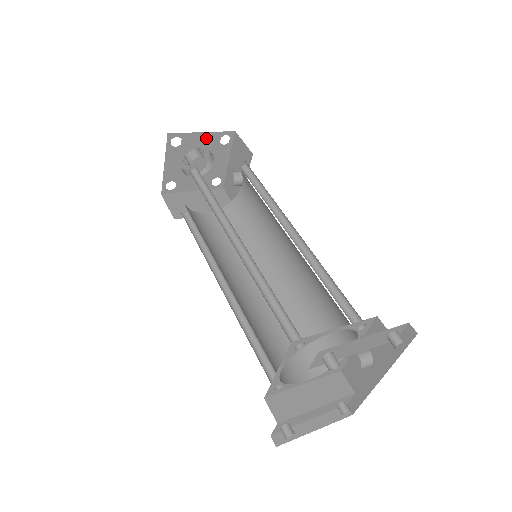
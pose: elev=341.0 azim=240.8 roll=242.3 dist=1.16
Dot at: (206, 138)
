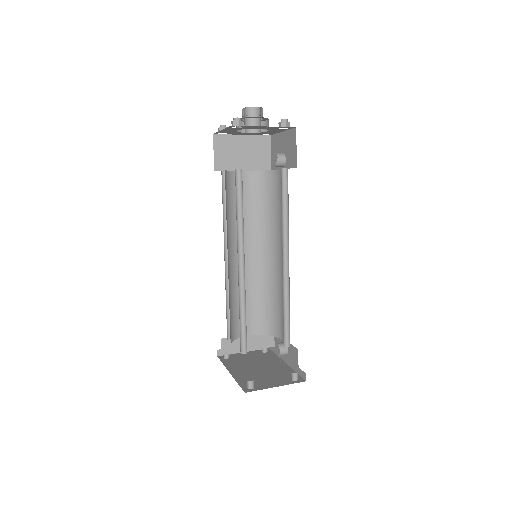
Dot at: (266, 127)
